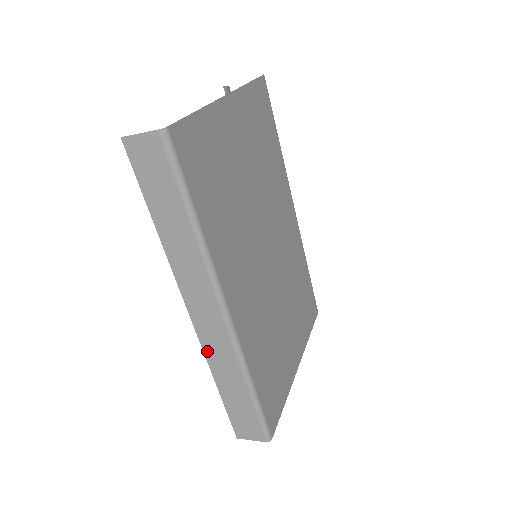
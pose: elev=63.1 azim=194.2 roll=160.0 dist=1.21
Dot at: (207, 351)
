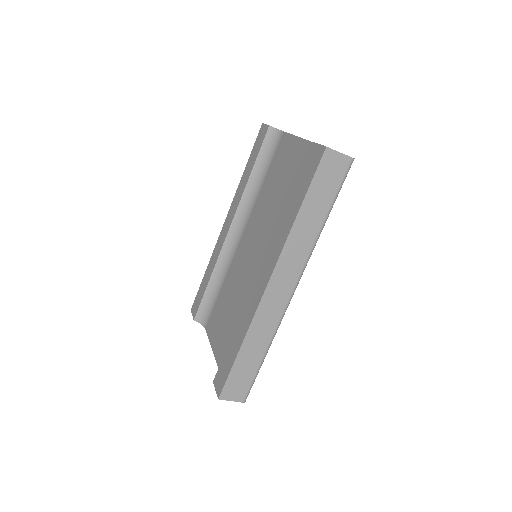
Dot at: (257, 316)
